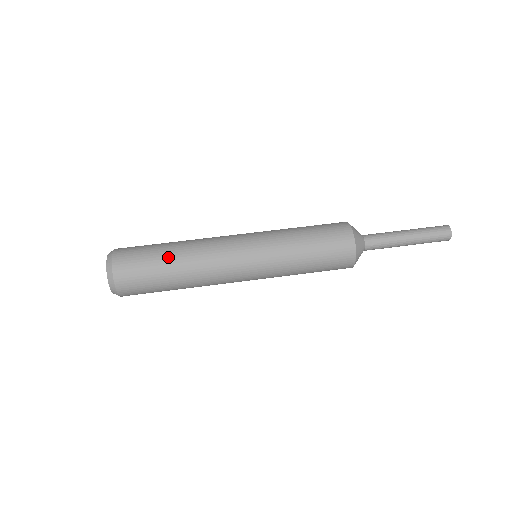
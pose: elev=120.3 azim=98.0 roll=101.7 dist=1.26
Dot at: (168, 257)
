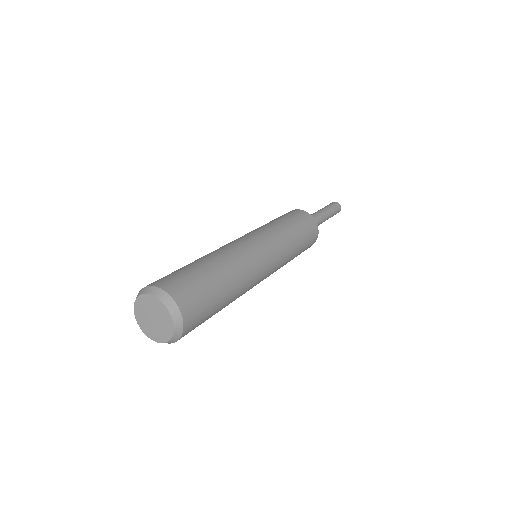
Dot at: occluded
